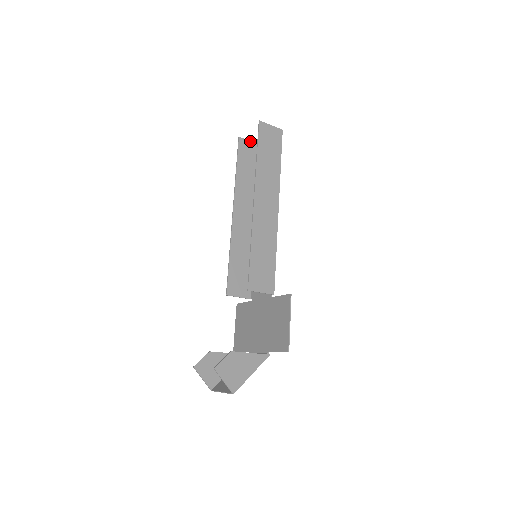
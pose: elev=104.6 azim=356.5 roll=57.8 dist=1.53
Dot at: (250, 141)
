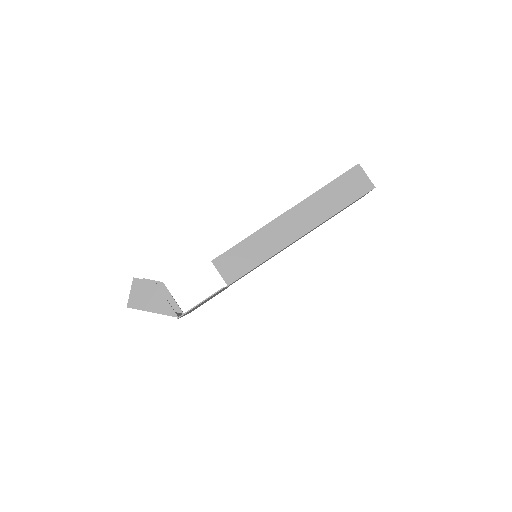
Dot at: occluded
